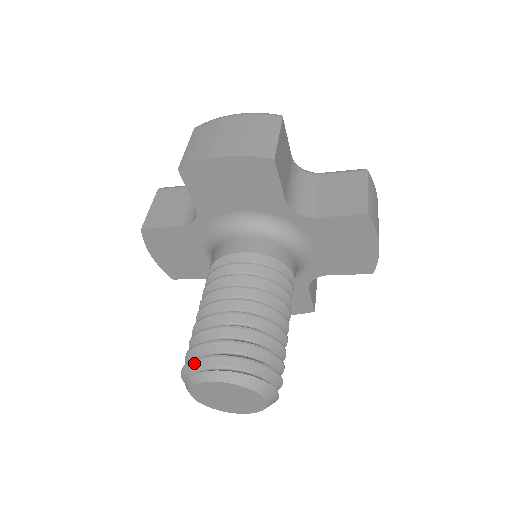
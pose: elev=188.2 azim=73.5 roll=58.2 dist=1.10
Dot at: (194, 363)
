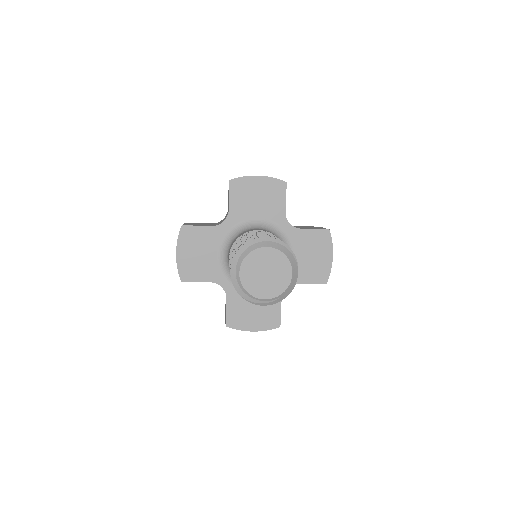
Dot at: (249, 242)
